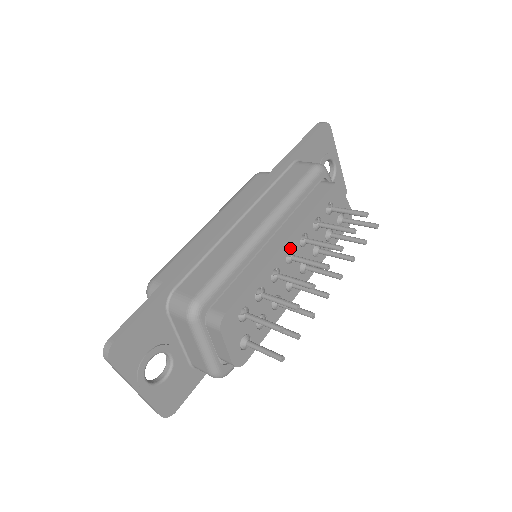
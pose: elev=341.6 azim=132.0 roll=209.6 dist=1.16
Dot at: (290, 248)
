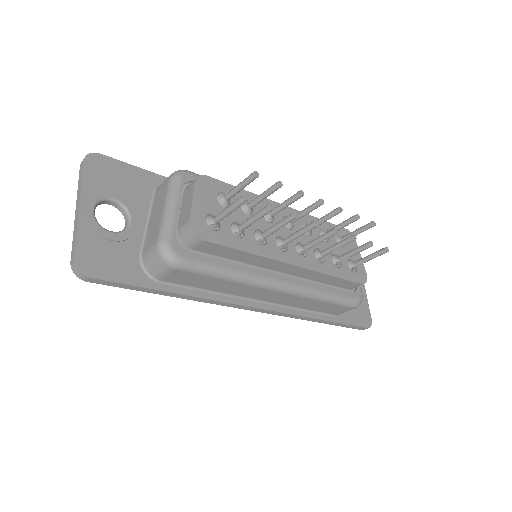
Dot at: occluded
